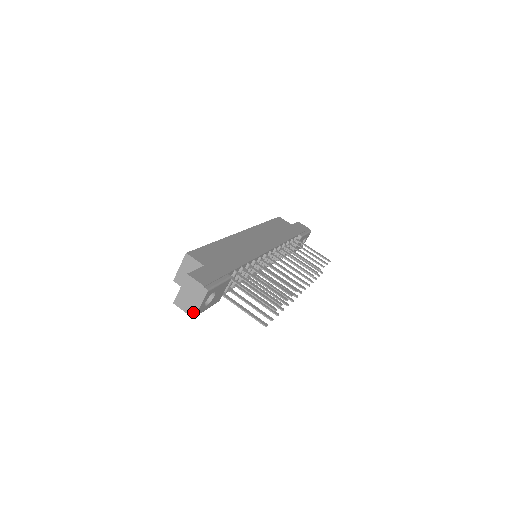
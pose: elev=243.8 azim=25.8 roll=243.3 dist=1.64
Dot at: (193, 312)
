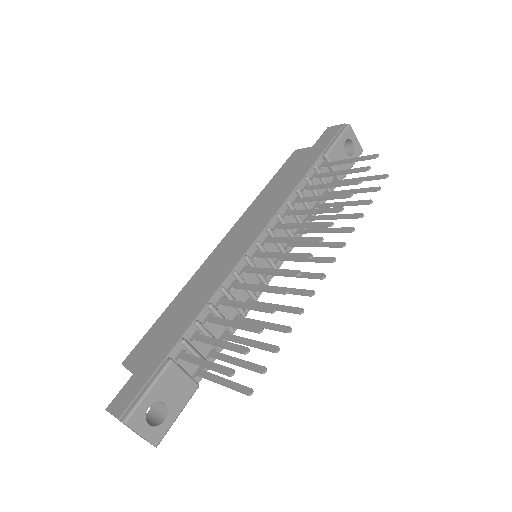
Dot at: (150, 443)
